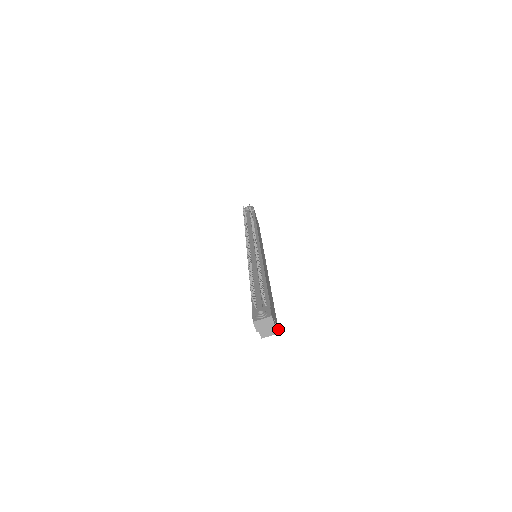
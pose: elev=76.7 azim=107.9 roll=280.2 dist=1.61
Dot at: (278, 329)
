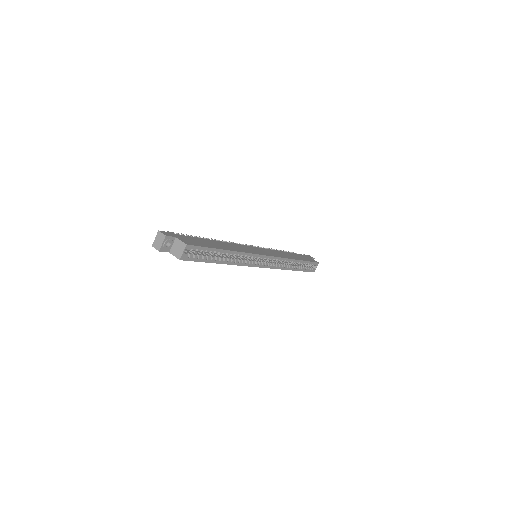
Dot at: (190, 245)
